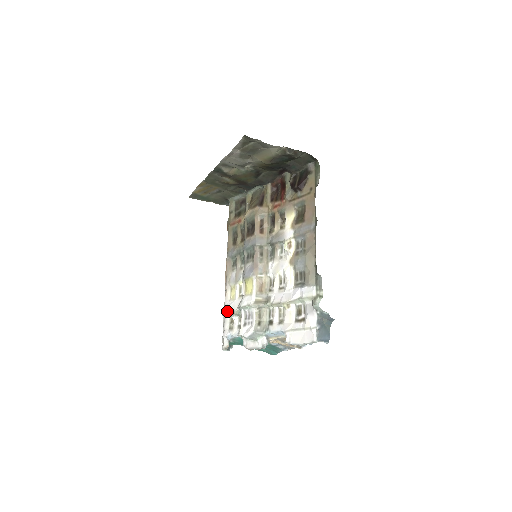
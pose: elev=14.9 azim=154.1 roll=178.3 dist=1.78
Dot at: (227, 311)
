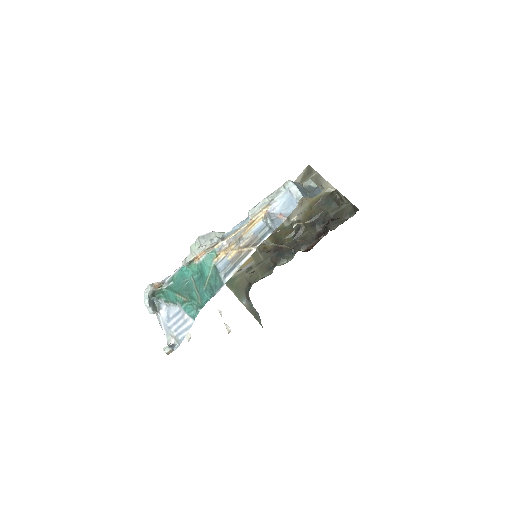
Dot at: occluded
